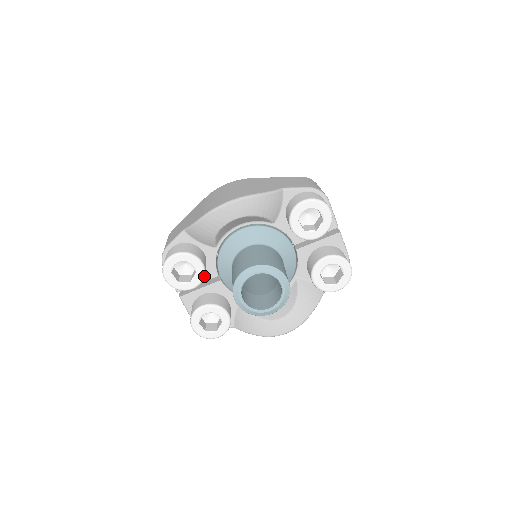
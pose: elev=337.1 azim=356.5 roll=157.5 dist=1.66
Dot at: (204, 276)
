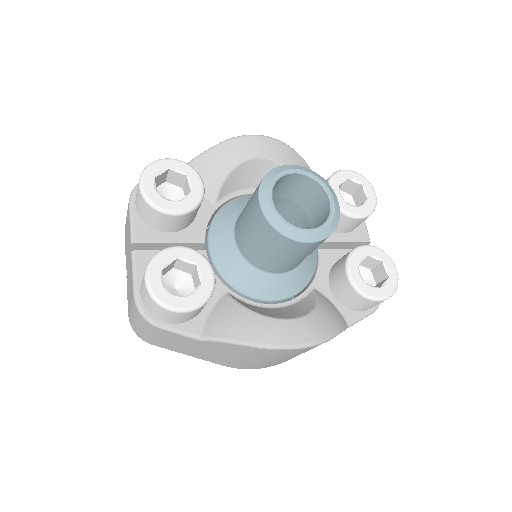
Dot at: (199, 204)
